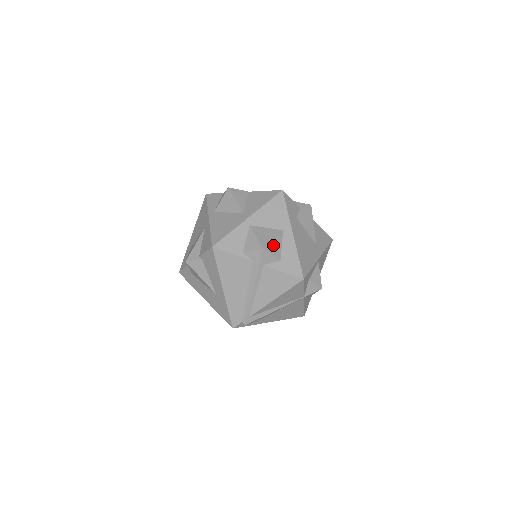
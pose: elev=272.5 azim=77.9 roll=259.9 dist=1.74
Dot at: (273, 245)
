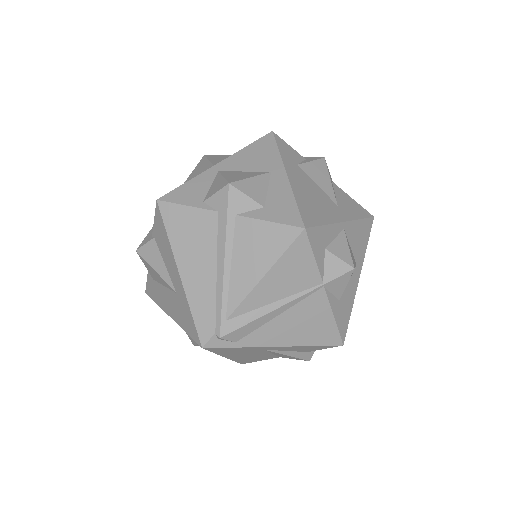
Dot at: (250, 184)
